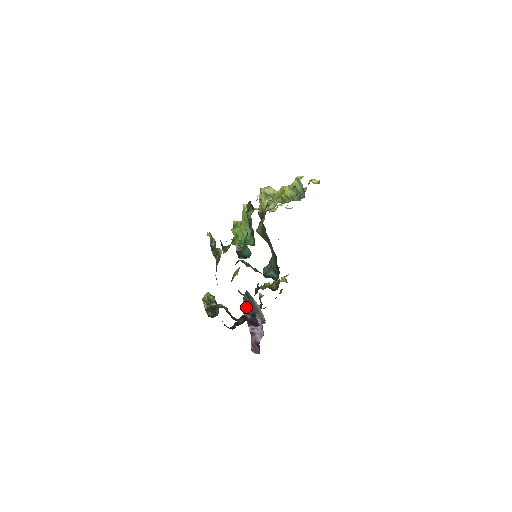
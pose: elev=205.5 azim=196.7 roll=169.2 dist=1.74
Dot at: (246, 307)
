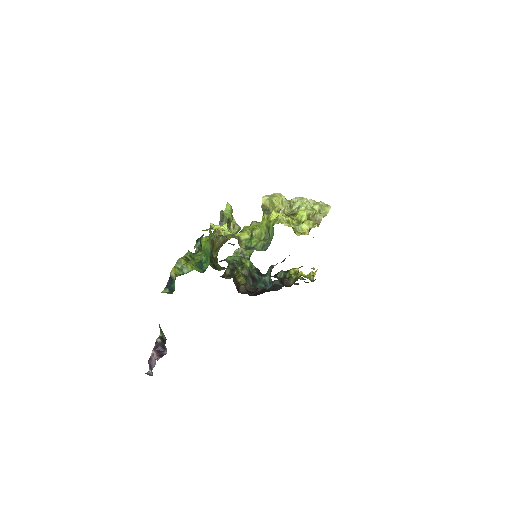
Dot at: (162, 331)
